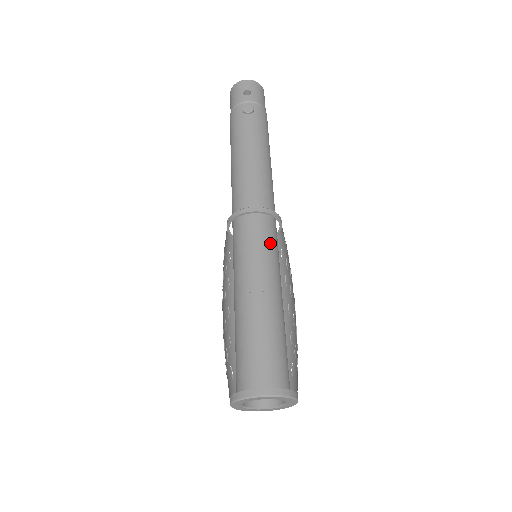
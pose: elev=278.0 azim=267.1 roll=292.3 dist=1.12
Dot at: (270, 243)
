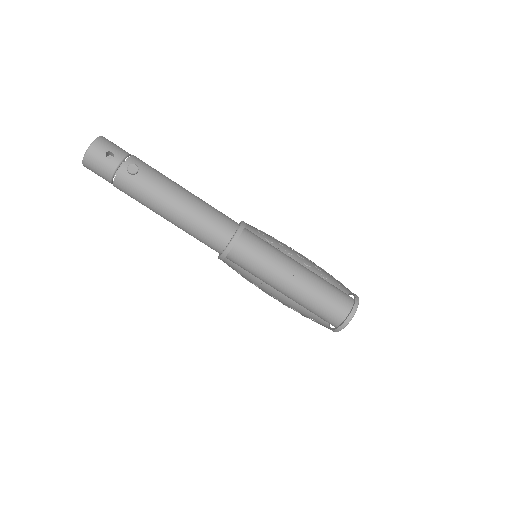
Dot at: (263, 243)
